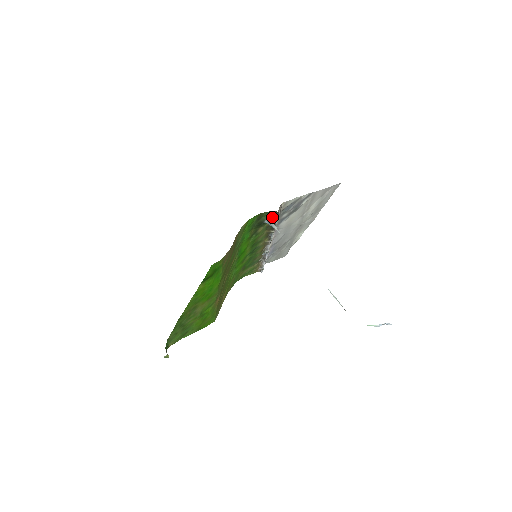
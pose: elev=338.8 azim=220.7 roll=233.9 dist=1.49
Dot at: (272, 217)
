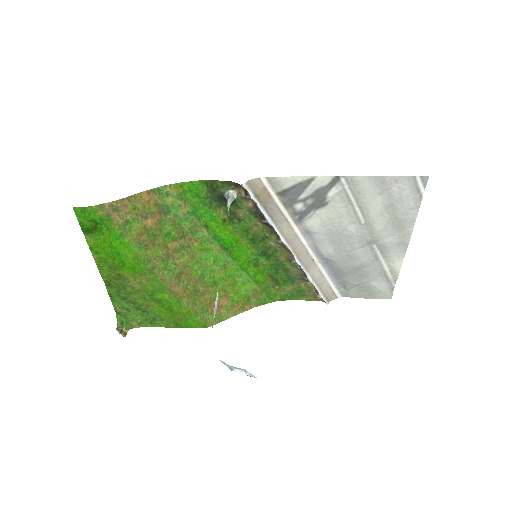
Dot at: (244, 194)
